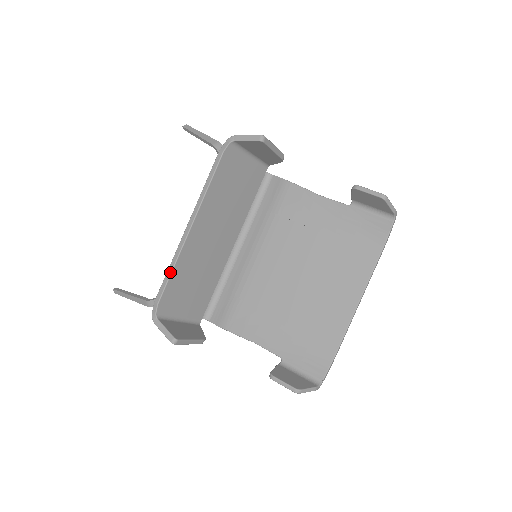
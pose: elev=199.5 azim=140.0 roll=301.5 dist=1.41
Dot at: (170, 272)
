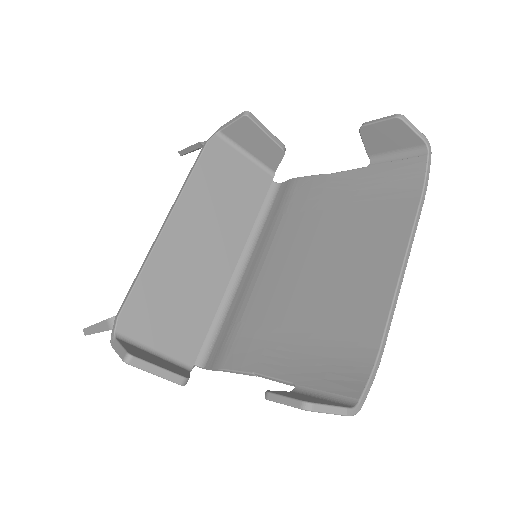
Dot at: (138, 275)
